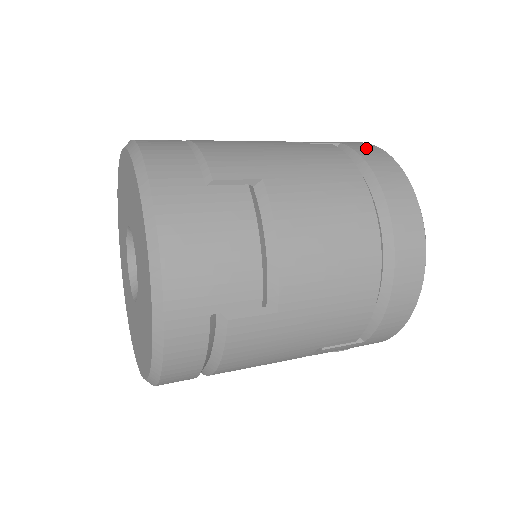
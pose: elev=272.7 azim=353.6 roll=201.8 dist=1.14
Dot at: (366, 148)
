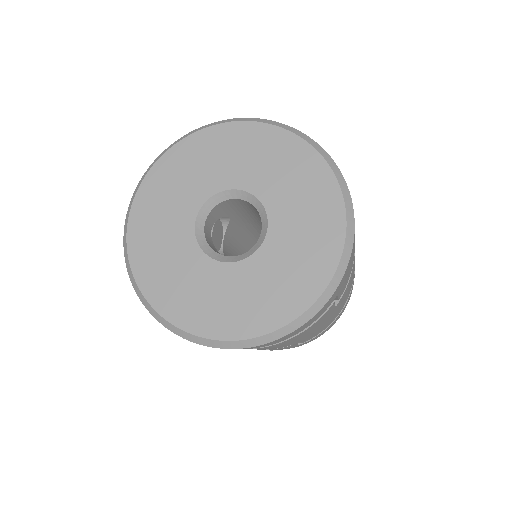
Dot at: occluded
